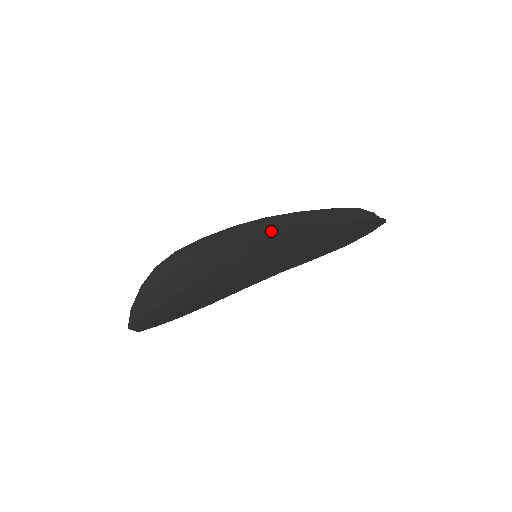
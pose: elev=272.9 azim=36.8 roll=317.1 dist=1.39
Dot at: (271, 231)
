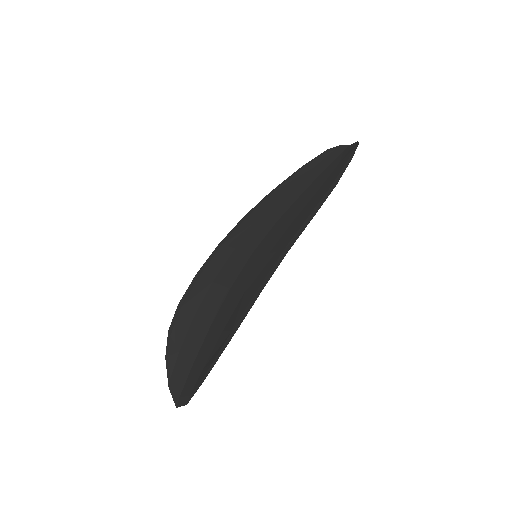
Dot at: (256, 224)
